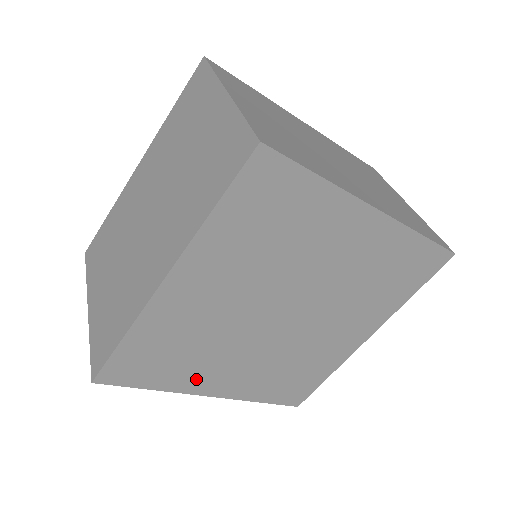
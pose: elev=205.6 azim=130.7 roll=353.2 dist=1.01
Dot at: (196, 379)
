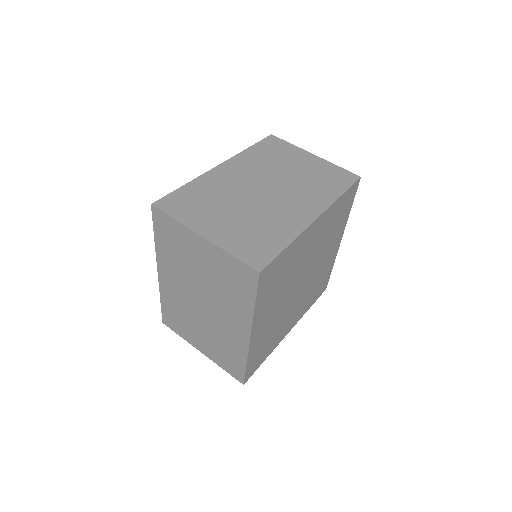
Dot at: (263, 311)
